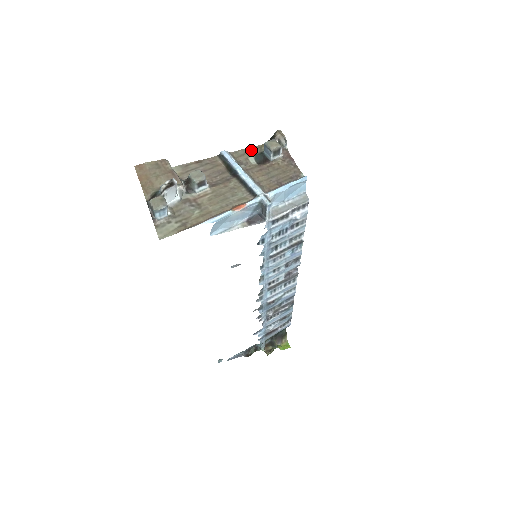
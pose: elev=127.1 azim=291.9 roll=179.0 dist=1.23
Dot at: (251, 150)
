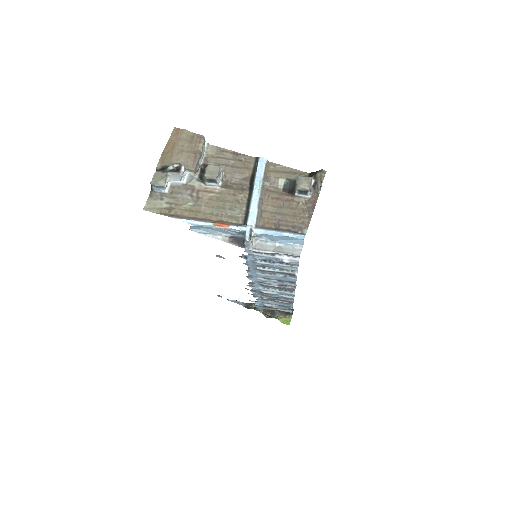
Dot at: (289, 171)
